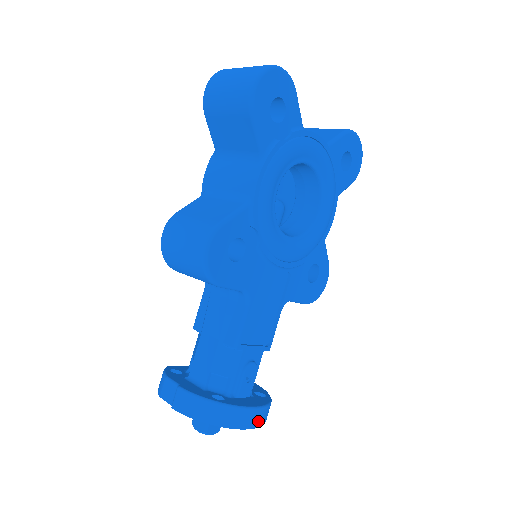
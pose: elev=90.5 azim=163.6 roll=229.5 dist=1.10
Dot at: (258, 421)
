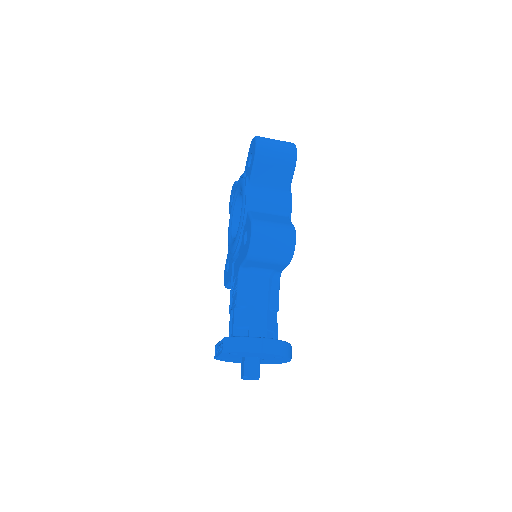
Dot at: occluded
